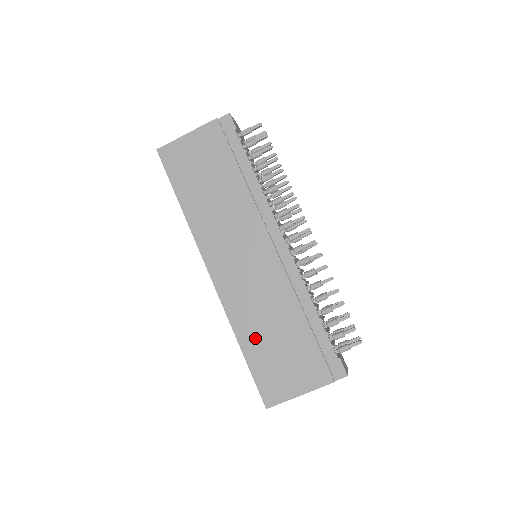
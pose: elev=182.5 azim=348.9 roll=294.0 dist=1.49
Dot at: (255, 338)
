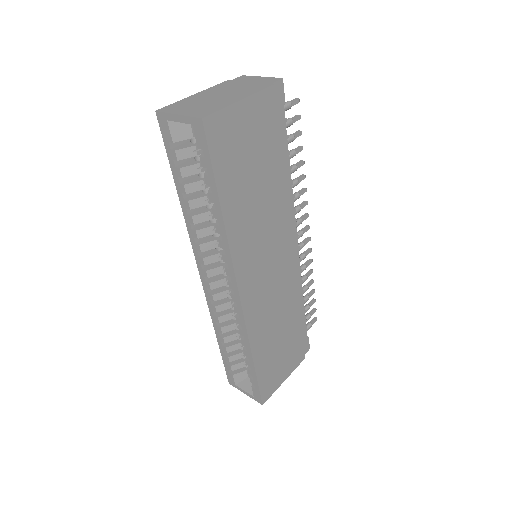
Dot at: (266, 347)
